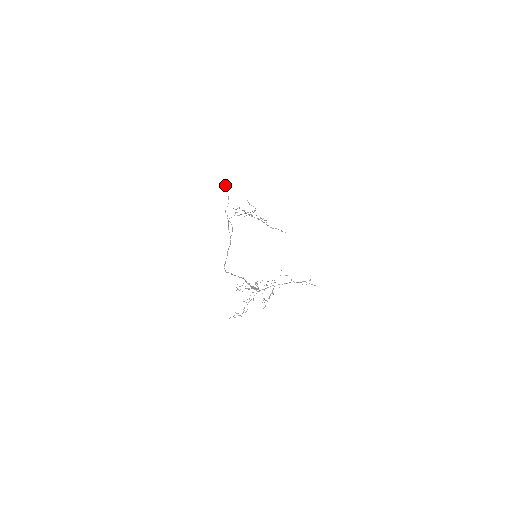
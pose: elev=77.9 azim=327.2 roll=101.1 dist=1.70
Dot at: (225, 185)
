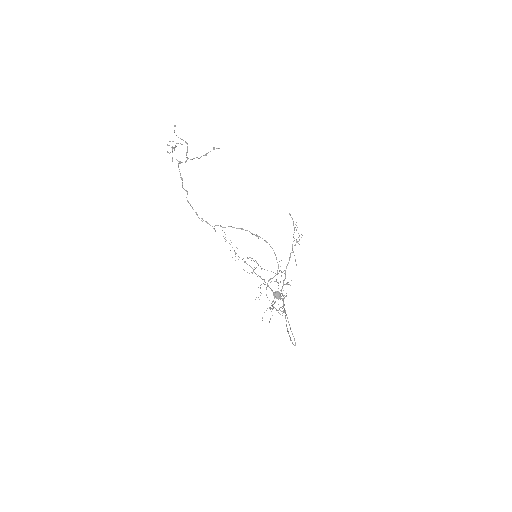
Dot at: (278, 299)
